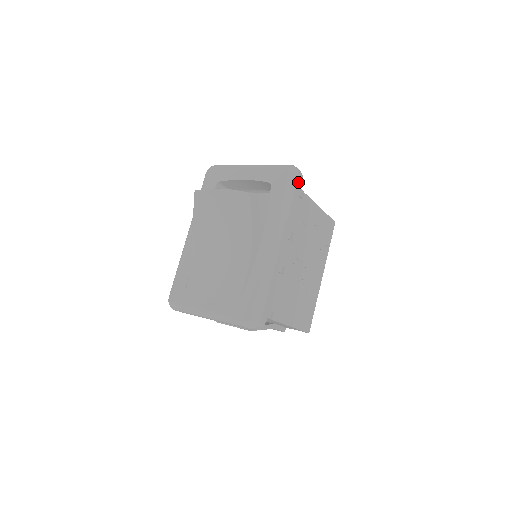
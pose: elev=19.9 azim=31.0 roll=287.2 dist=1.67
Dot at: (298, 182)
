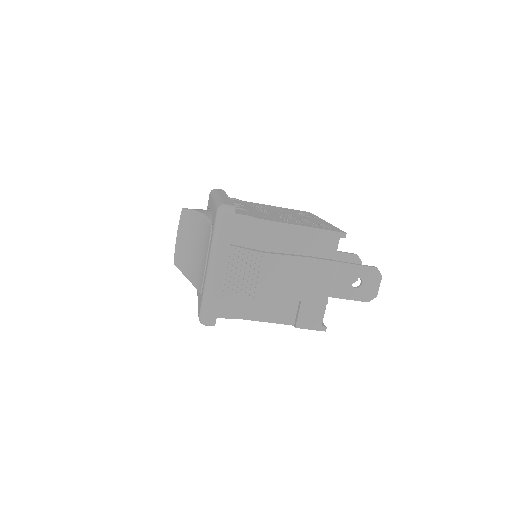
Dot at: occluded
